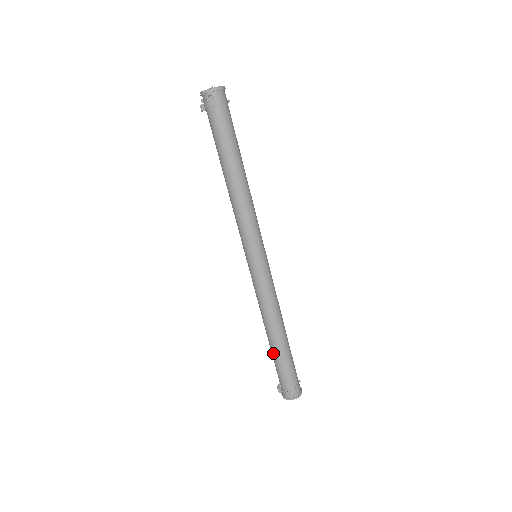
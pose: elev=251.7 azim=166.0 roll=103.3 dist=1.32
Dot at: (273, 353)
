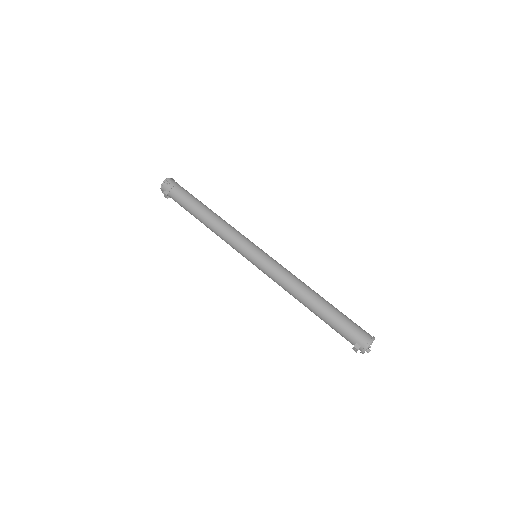
Dot at: (324, 313)
